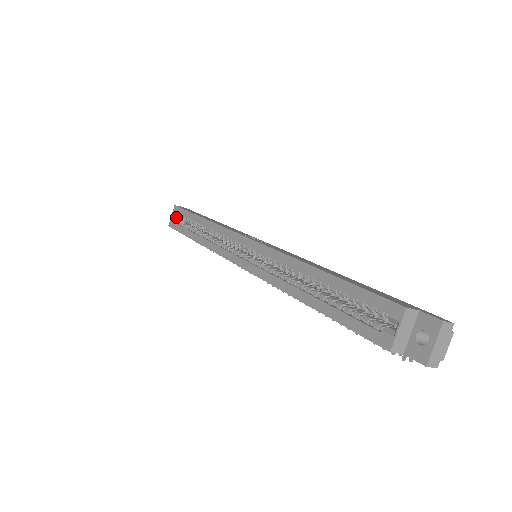
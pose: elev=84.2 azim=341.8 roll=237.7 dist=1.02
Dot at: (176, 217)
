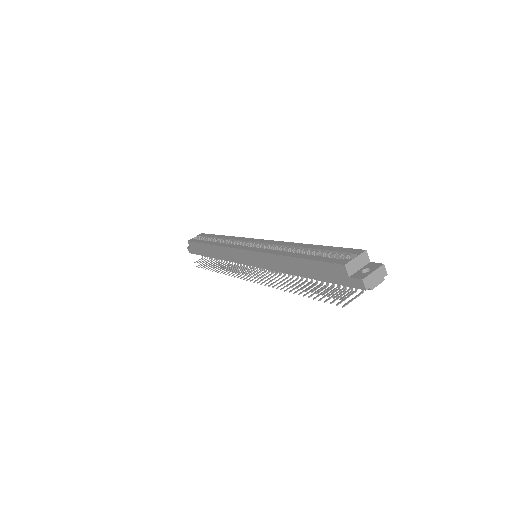
Dot at: occluded
